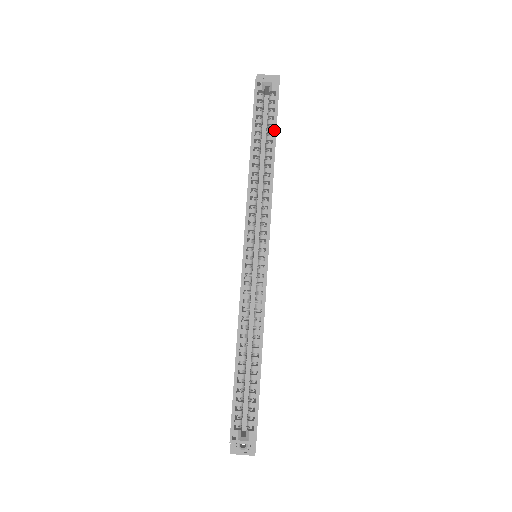
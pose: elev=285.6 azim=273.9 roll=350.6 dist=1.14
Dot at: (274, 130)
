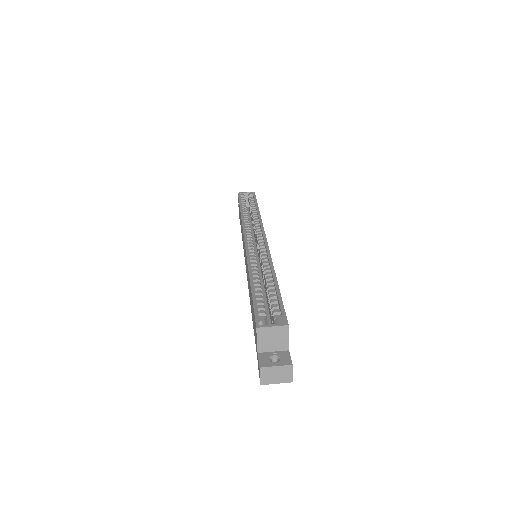
Dot at: (255, 203)
